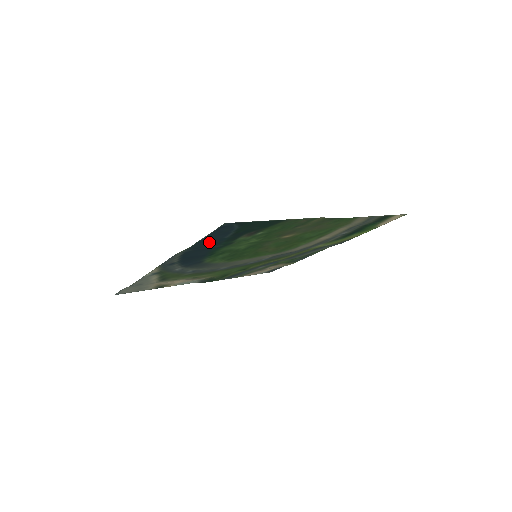
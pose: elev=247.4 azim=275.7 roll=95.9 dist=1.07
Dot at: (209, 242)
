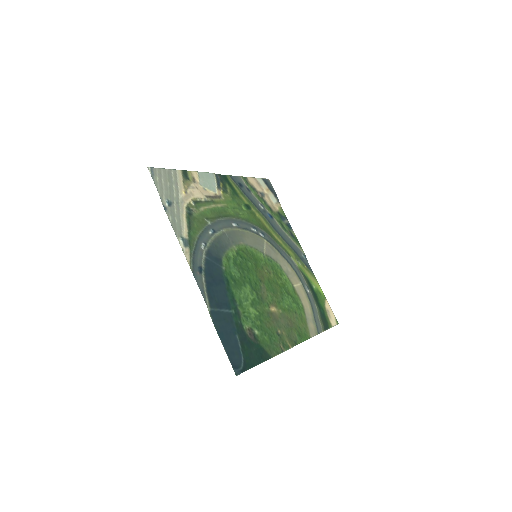
Dot at: (226, 329)
